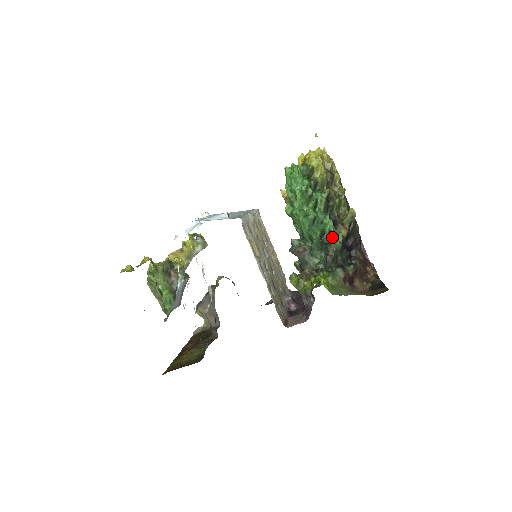
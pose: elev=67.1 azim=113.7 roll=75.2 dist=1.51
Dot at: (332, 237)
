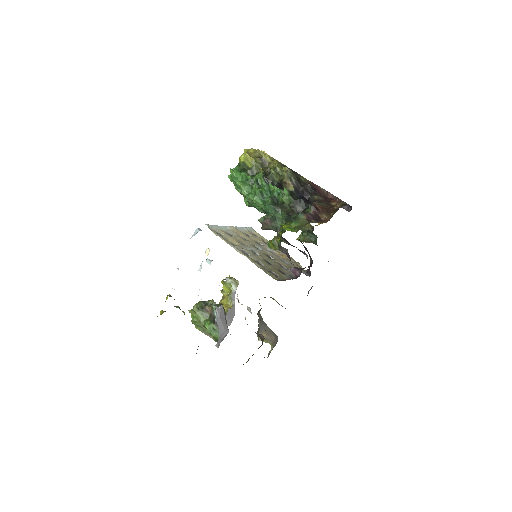
Dot at: occluded
